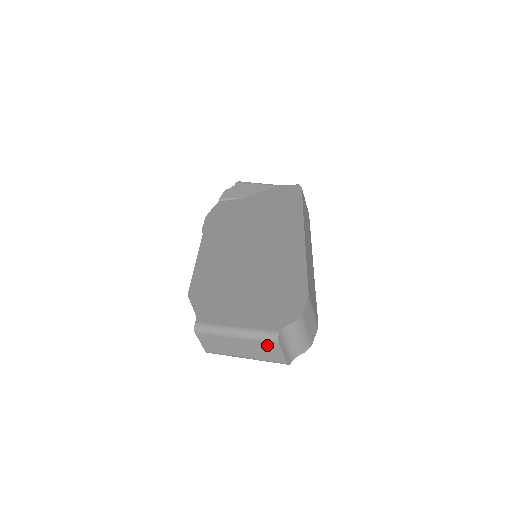
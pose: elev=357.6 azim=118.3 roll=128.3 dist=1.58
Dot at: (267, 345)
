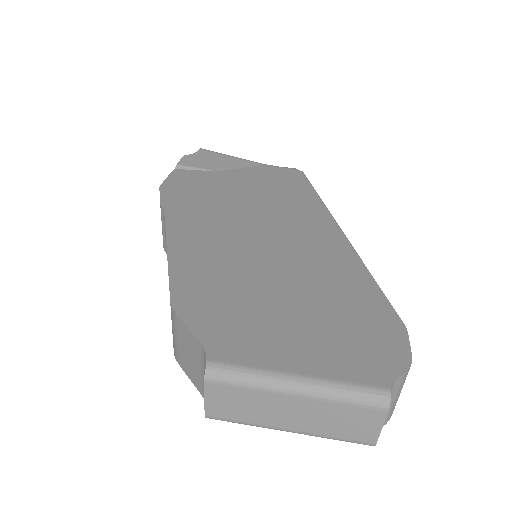
Dot at: (359, 412)
